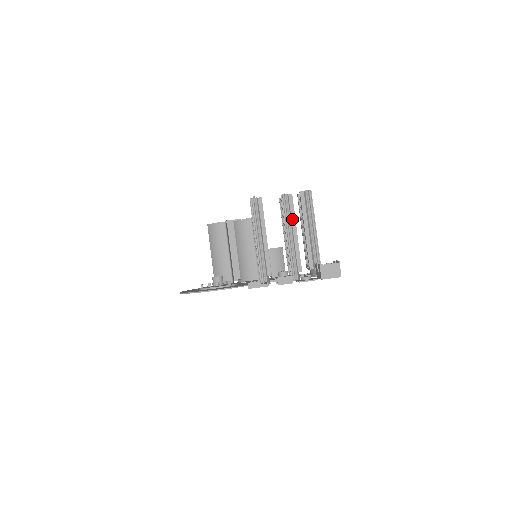
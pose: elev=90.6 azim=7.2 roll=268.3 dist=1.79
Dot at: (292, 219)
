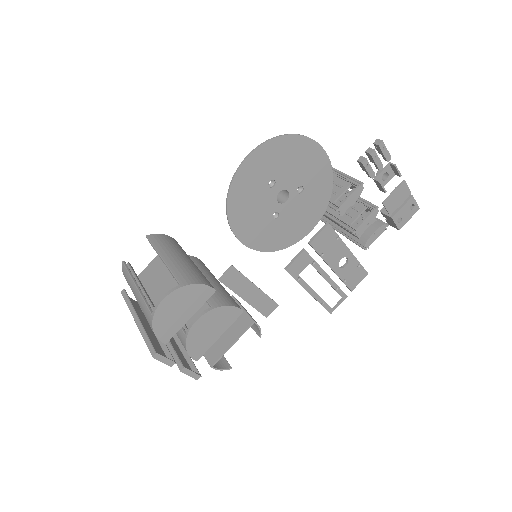
Dot at: occluded
